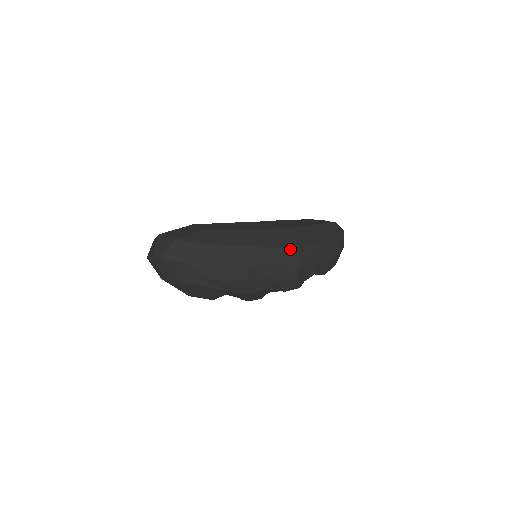
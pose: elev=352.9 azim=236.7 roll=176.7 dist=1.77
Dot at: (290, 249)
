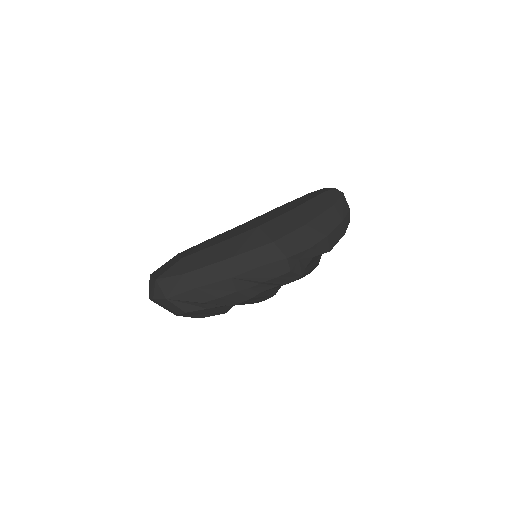
Dot at: (270, 245)
